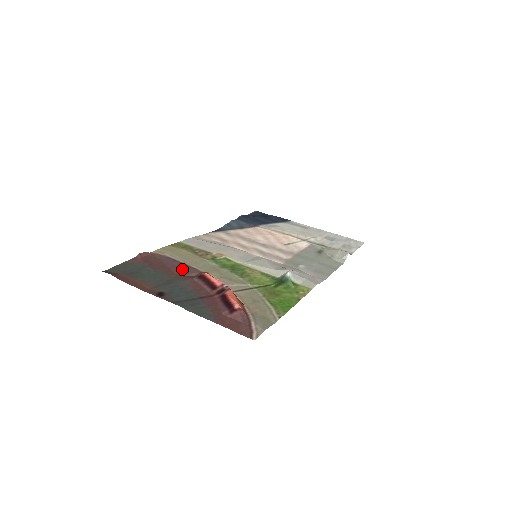
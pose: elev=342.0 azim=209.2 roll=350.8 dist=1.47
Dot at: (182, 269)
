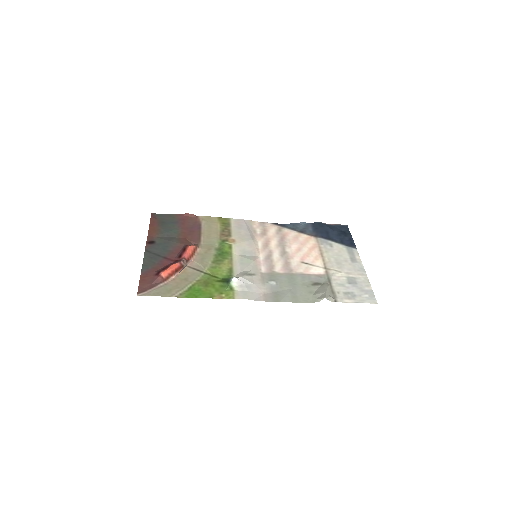
Dot at: (193, 236)
